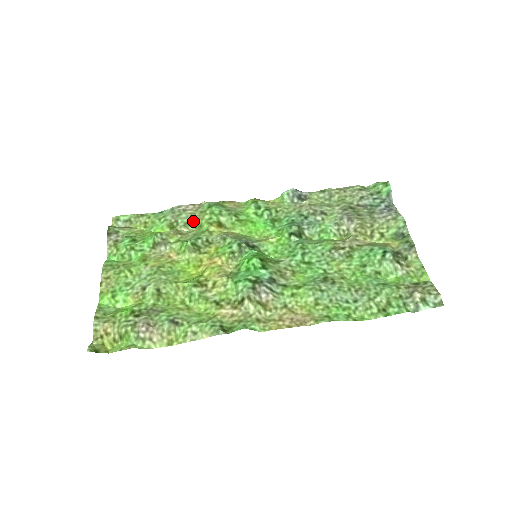
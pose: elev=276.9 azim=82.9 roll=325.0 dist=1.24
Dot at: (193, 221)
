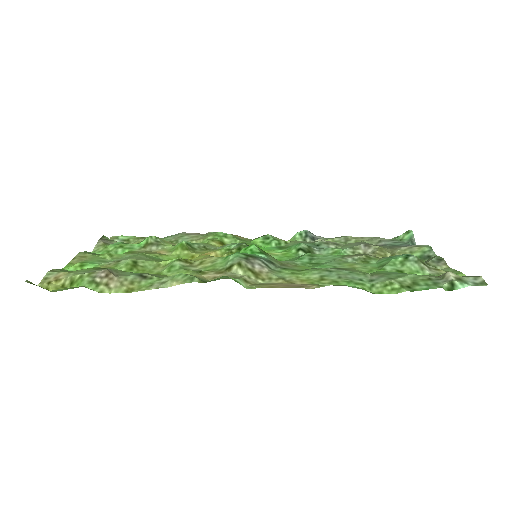
Dot at: (194, 241)
